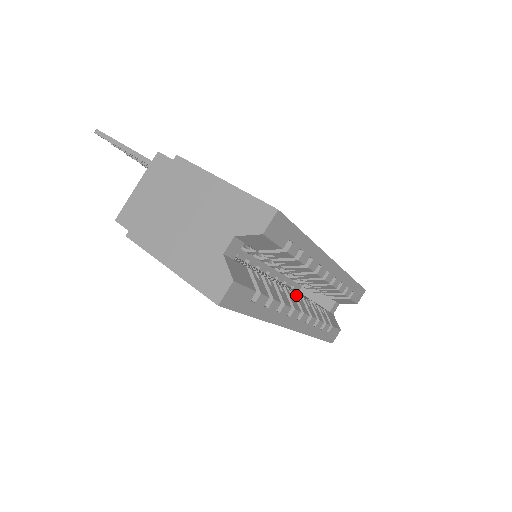
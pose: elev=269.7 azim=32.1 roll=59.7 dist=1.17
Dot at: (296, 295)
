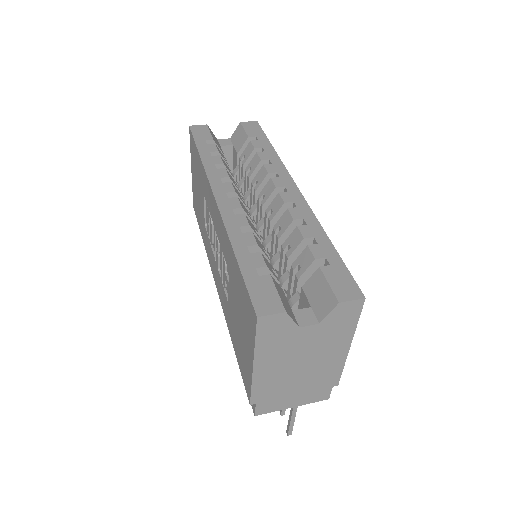
Dot at: occluded
